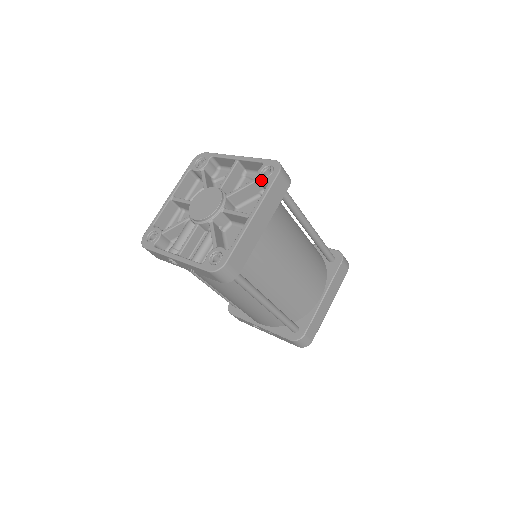
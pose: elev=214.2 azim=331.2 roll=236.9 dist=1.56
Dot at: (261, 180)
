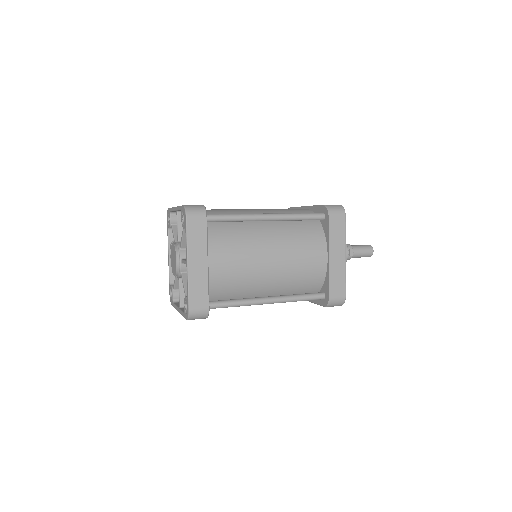
Dot at: (184, 305)
